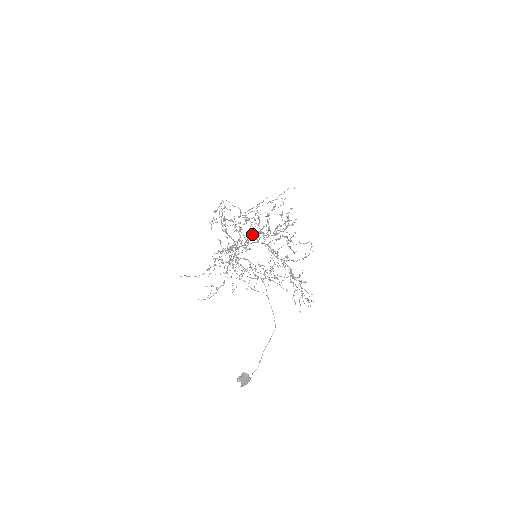
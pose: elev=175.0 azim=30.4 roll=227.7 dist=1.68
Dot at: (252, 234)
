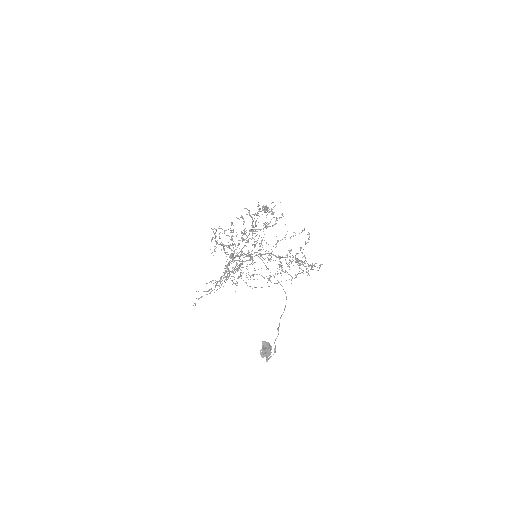
Dot at: occluded
